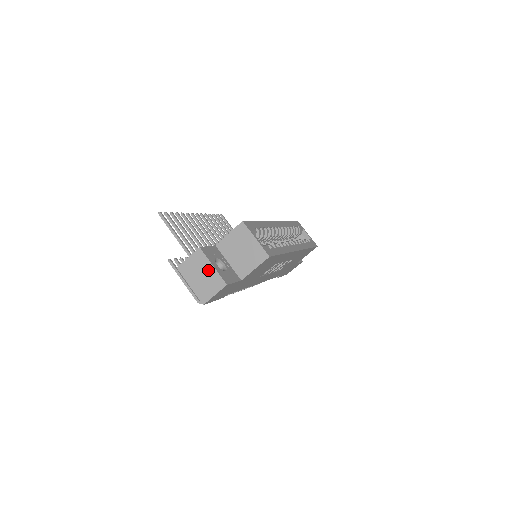
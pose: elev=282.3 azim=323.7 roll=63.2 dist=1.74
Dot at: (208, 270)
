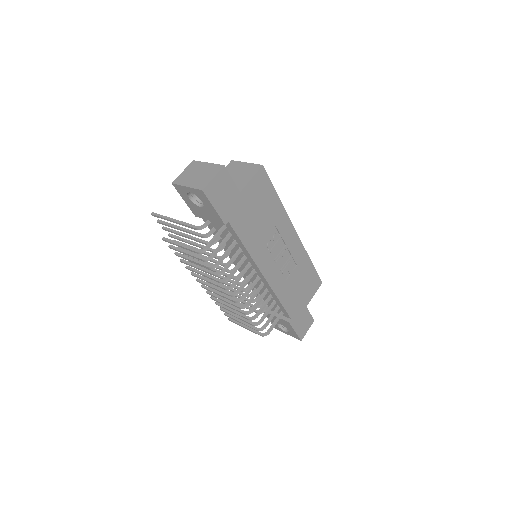
Dot at: (204, 167)
